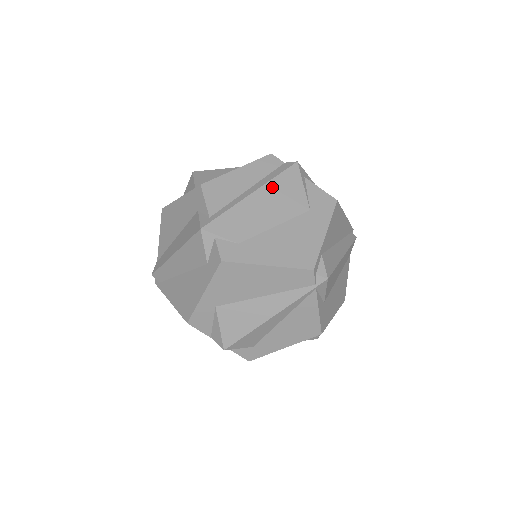
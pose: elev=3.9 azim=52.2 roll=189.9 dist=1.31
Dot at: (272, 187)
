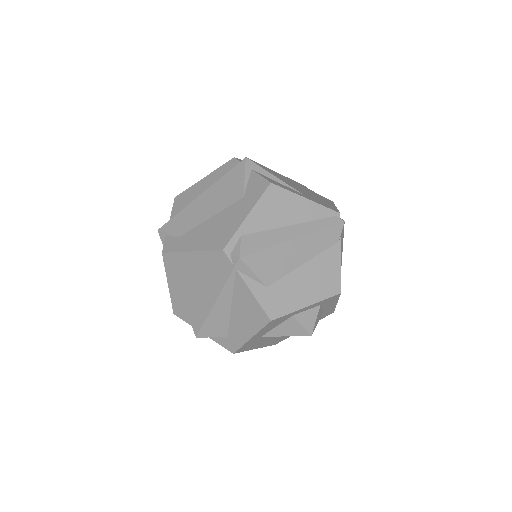
Dot at: (218, 185)
